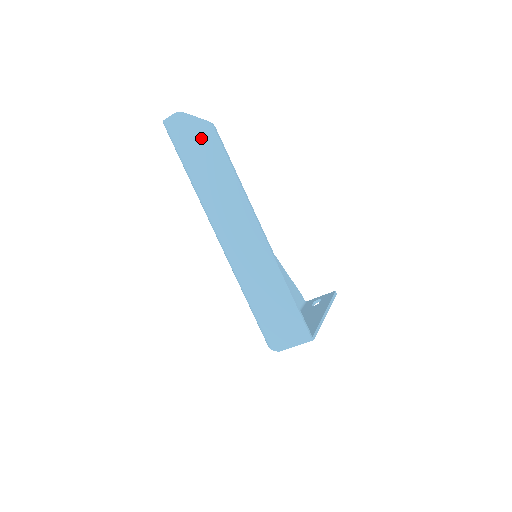
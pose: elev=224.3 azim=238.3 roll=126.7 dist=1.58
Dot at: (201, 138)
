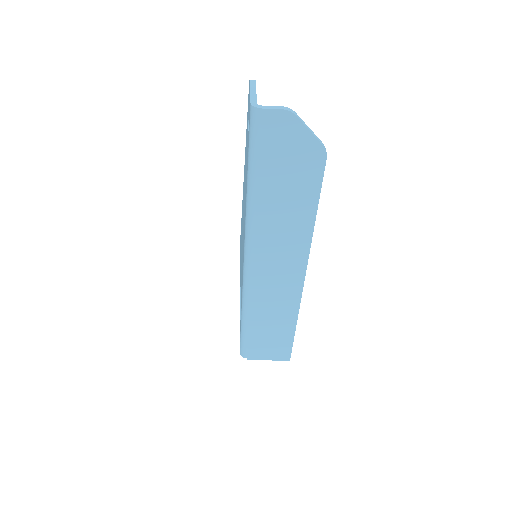
Dot at: (300, 161)
